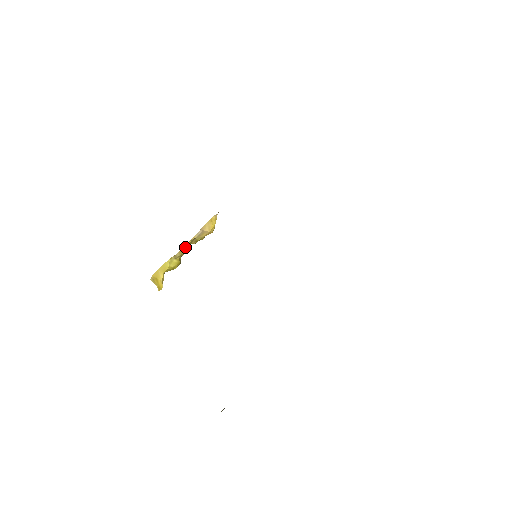
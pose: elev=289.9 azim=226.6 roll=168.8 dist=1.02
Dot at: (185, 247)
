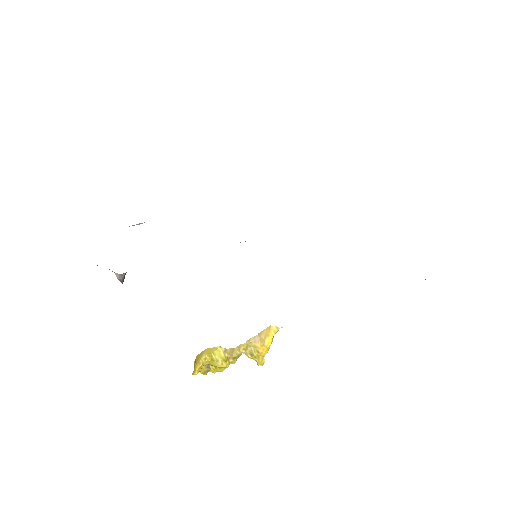
Dot at: (238, 348)
